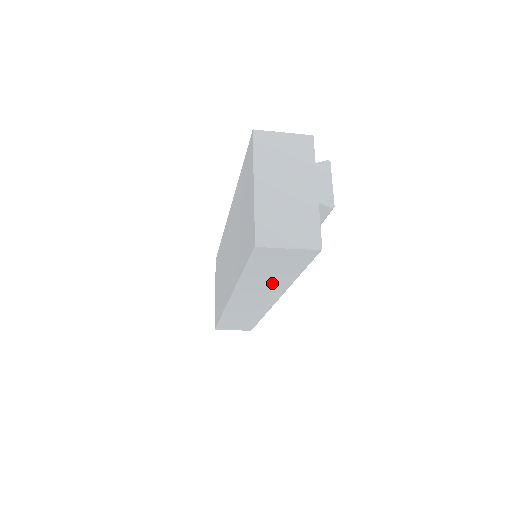
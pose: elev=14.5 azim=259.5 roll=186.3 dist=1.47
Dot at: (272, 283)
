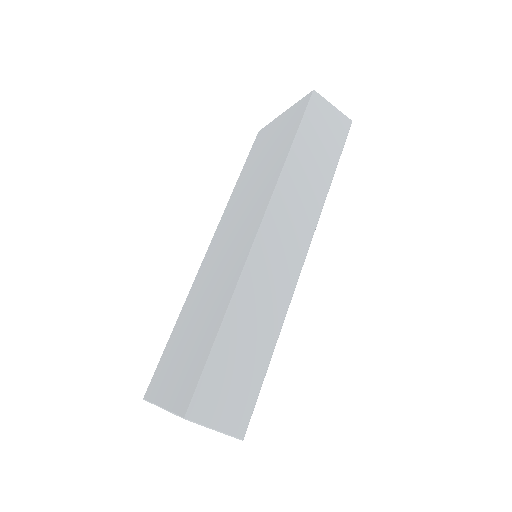
Dot at: (311, 184)
